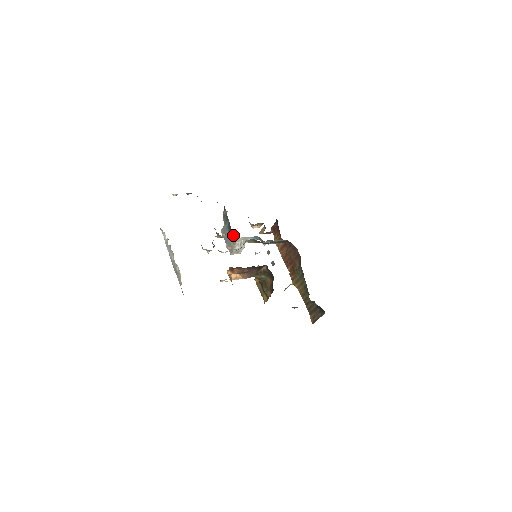
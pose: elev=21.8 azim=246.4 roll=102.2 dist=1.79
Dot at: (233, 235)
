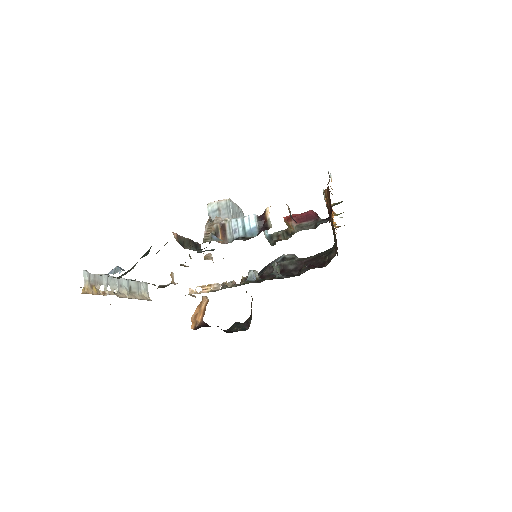
Dot at: occluded
